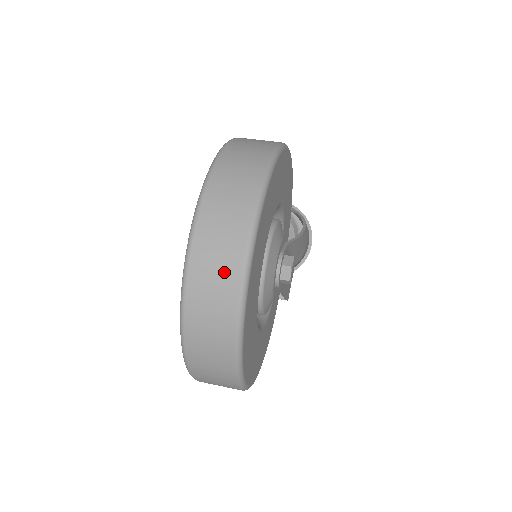
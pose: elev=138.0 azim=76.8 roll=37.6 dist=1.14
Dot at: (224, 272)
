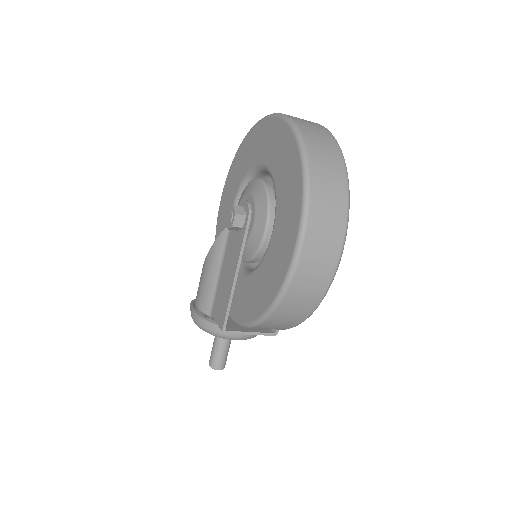
Dot at: (312, 123)
